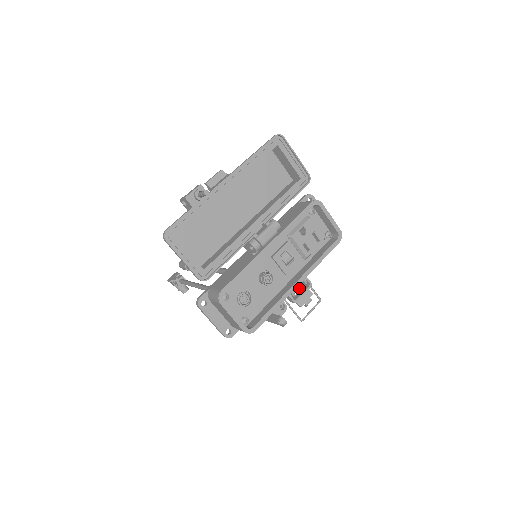
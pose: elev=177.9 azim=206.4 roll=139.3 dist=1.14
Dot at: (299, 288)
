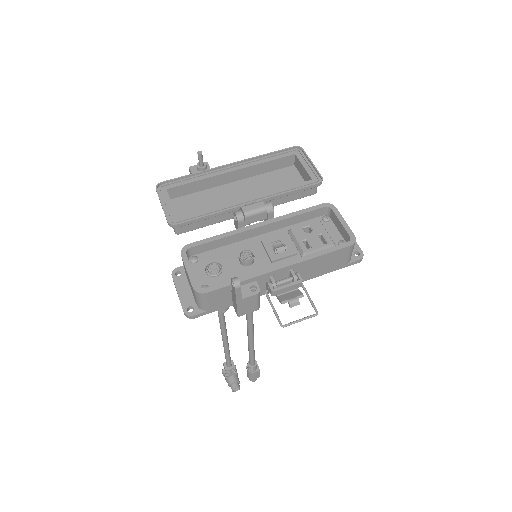
Dot at: (285, 281)
